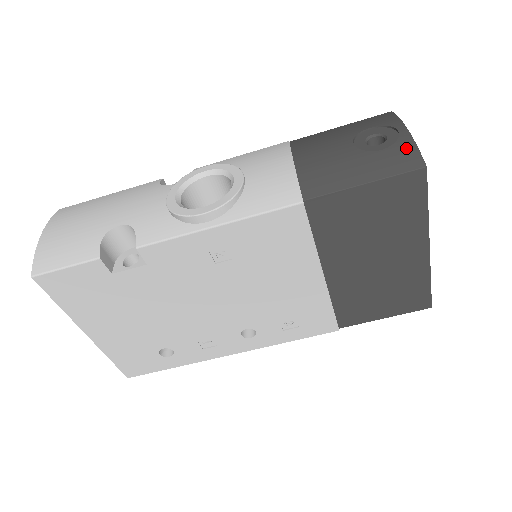
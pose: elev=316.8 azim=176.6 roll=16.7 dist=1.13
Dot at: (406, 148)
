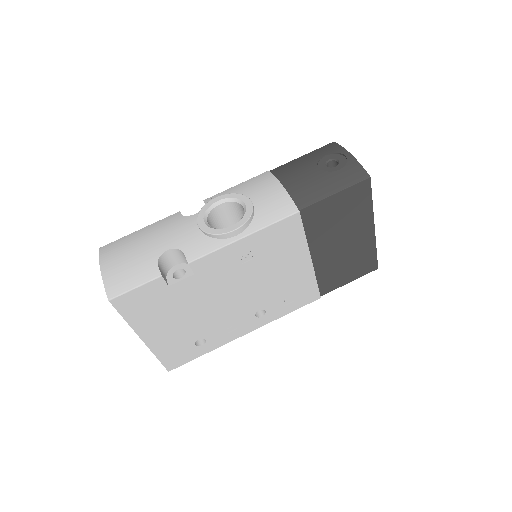
Dot at: (354, 167)
